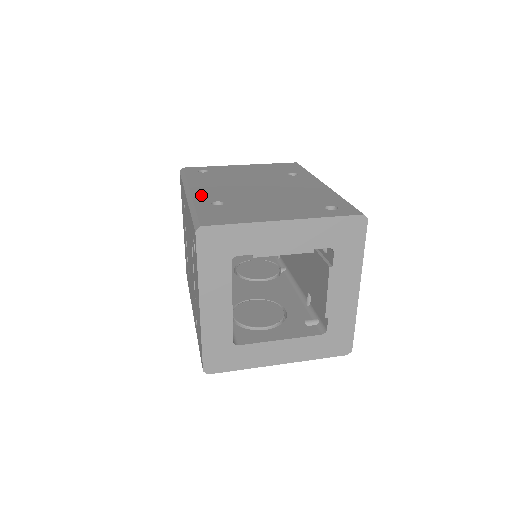
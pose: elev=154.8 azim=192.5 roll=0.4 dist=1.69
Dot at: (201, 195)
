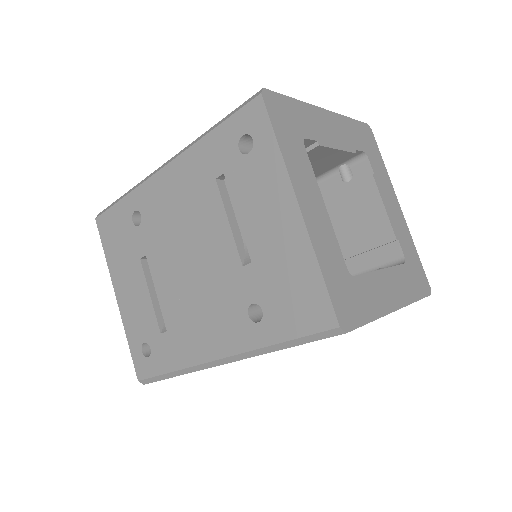
Dot at: occluded
